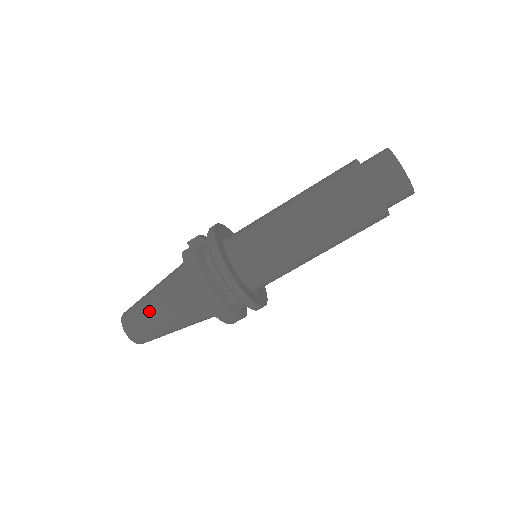
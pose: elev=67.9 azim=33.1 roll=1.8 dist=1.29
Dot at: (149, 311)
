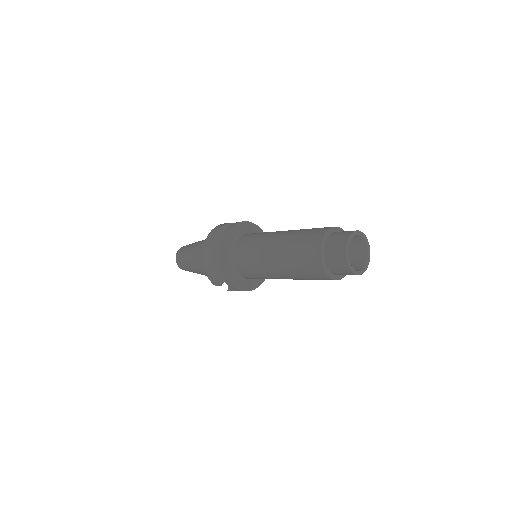
Dot at: (193, 244)
